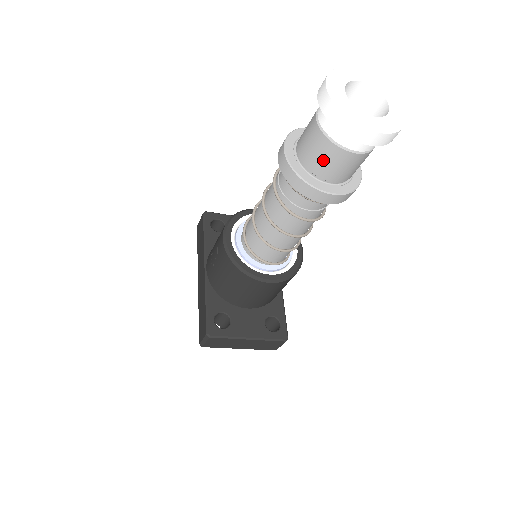
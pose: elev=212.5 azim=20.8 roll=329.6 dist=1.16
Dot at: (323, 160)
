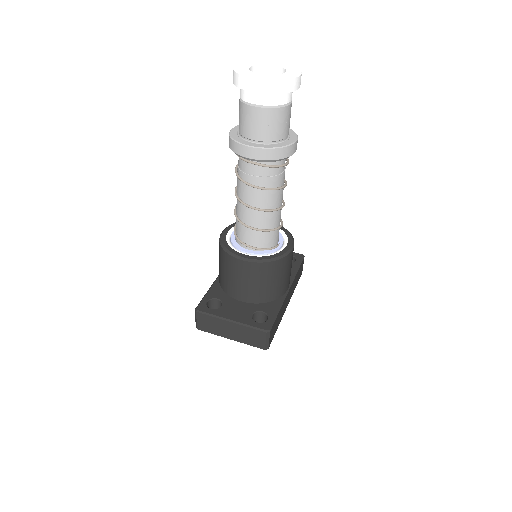
Dot at: (243, 121)
